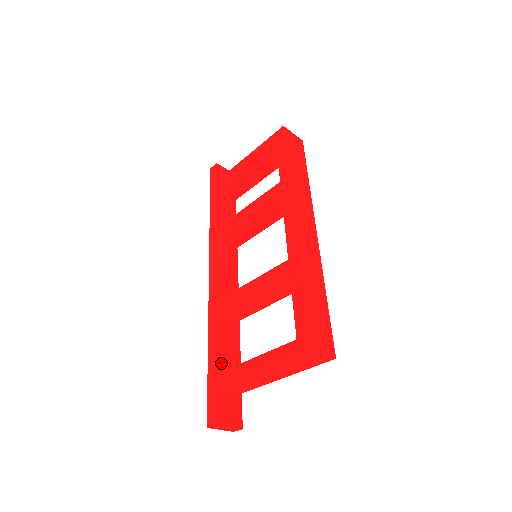
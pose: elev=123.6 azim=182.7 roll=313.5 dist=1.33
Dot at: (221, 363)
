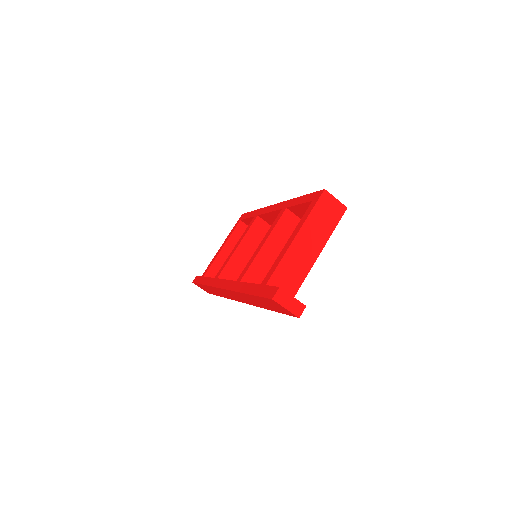
Dot at: occluded
